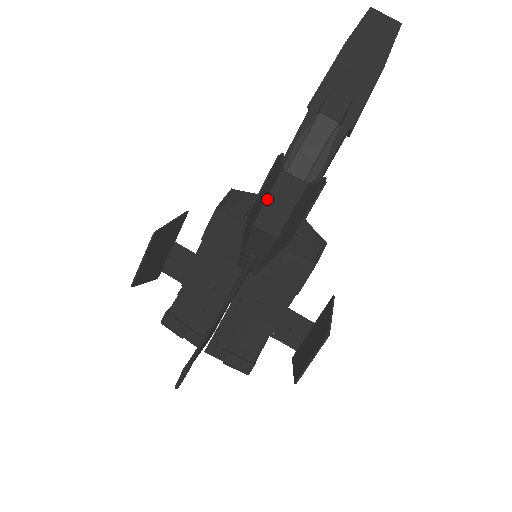
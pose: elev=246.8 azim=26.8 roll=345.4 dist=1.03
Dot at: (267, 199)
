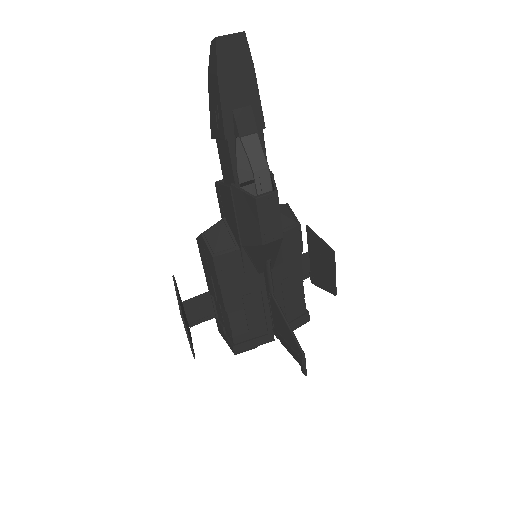
Dot at: (260, 223)
